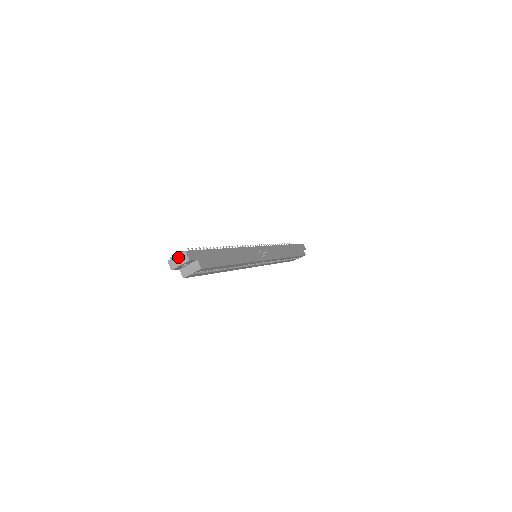
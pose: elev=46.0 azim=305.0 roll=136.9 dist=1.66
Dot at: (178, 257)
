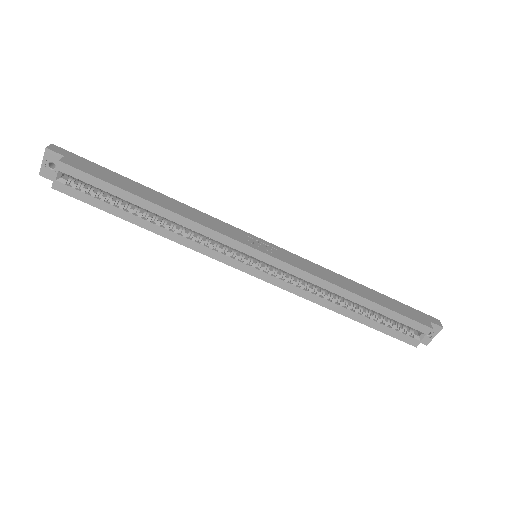
Dot at: occluded
